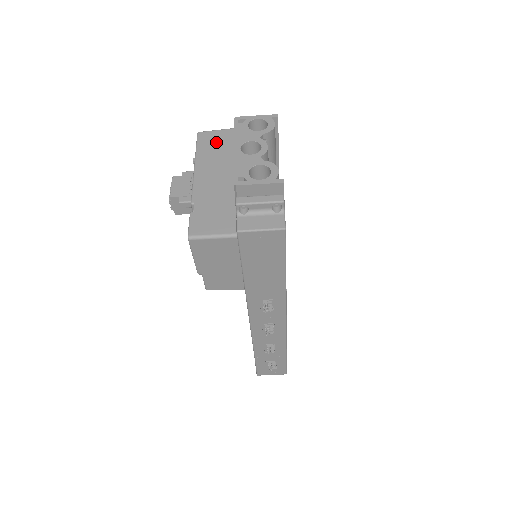
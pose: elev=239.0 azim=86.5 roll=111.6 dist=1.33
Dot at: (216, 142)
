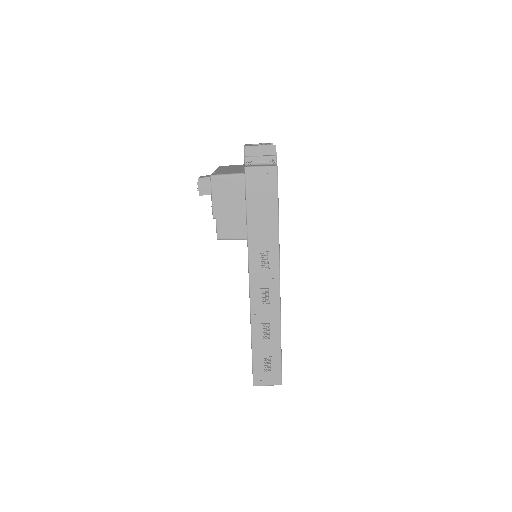
Dot at: (232, 166)
